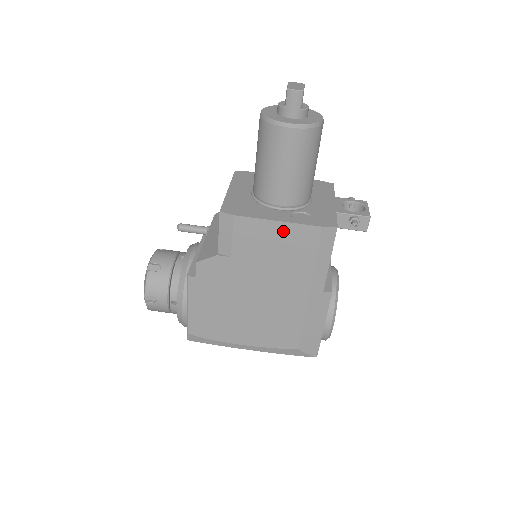
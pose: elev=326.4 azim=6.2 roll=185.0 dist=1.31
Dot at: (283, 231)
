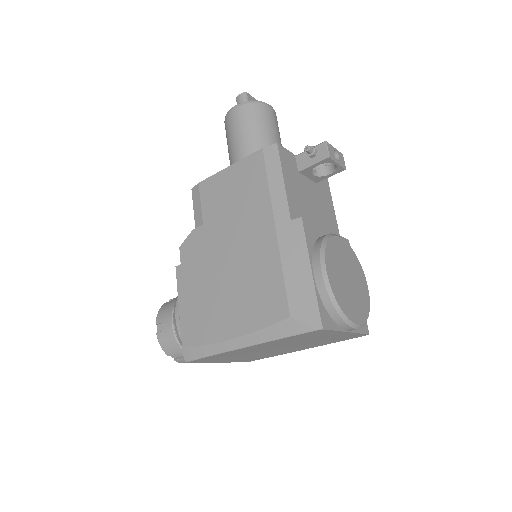
Dot at: (235, 173)
